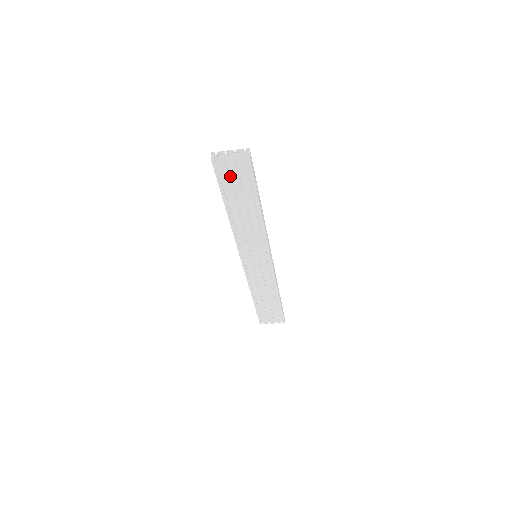
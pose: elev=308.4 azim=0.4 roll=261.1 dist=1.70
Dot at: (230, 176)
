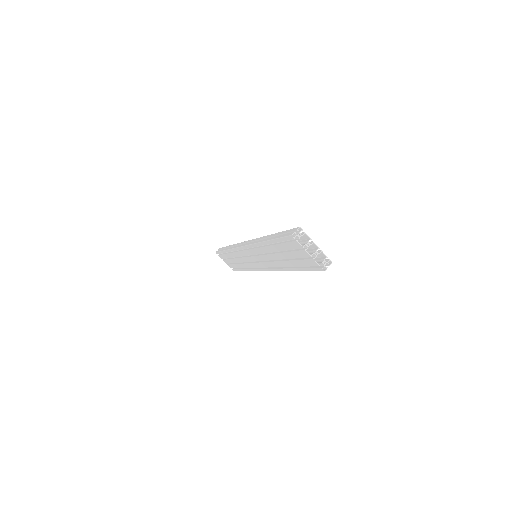
Dot at: occluded
